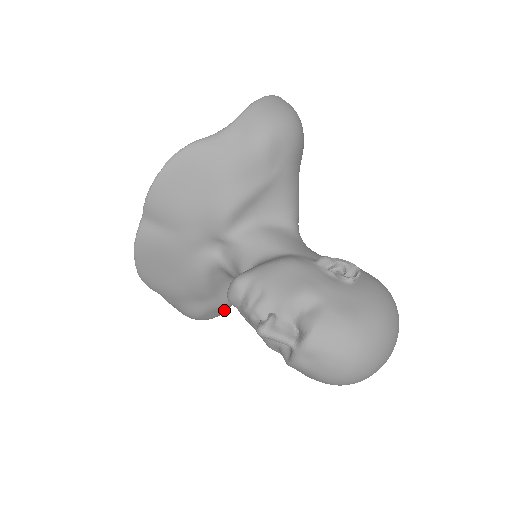
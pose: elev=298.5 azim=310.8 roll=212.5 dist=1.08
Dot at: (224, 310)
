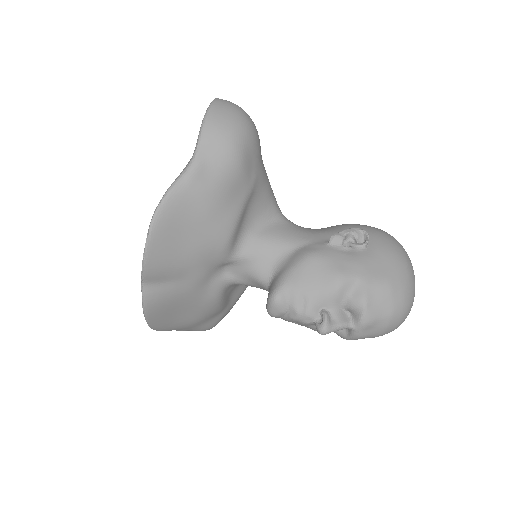
Dot at: occluded
